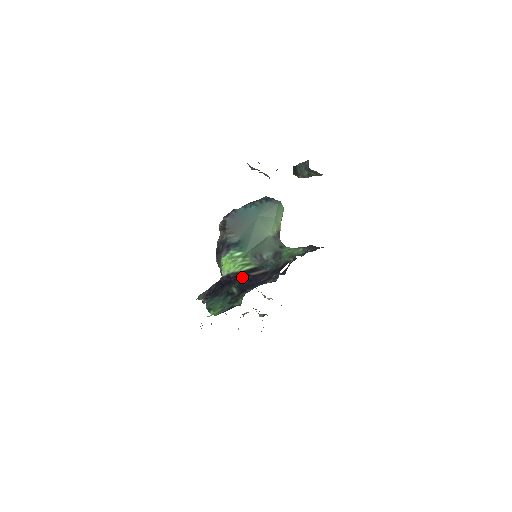
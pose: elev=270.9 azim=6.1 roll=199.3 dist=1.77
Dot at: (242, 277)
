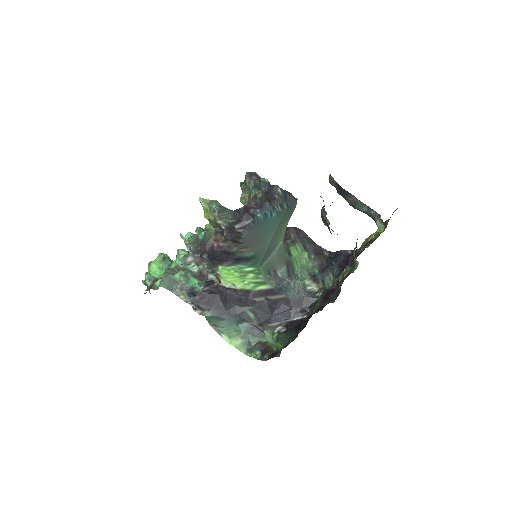
Dot at: (258, 300)
